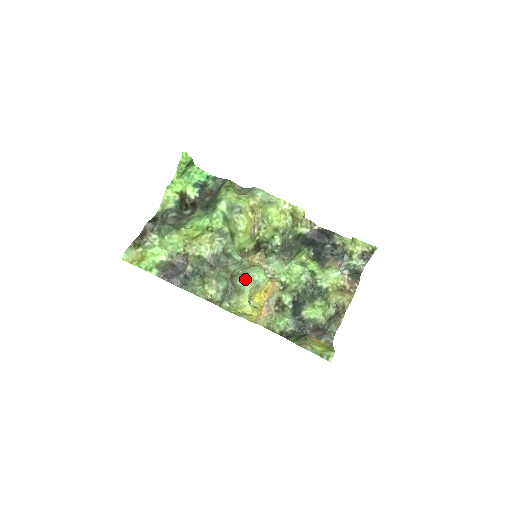
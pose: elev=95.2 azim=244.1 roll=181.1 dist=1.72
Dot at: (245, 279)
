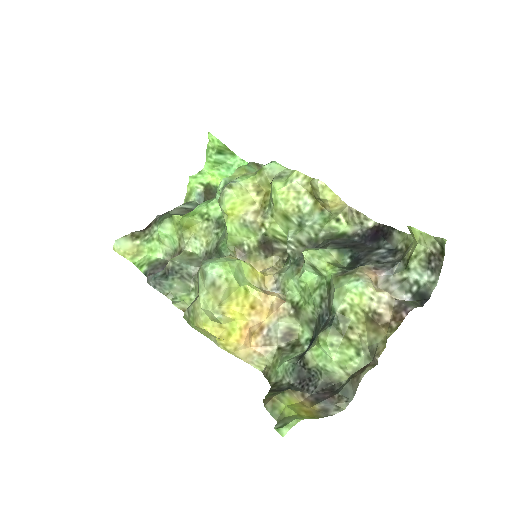
Dot at: (200, 272)
